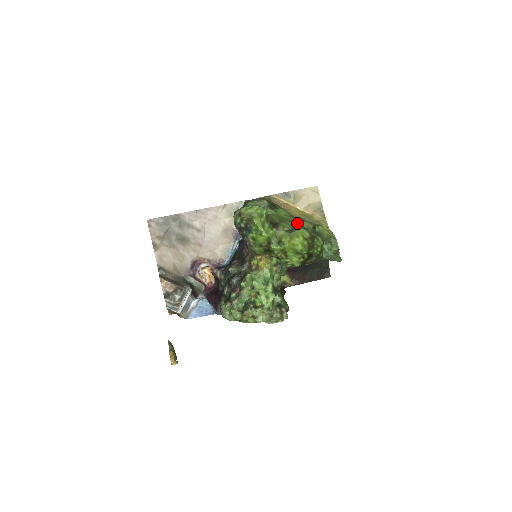
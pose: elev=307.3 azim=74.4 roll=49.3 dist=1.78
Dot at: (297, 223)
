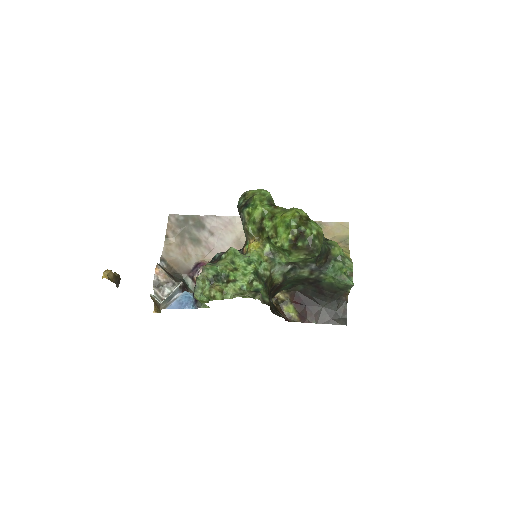
Dot at: occluded
